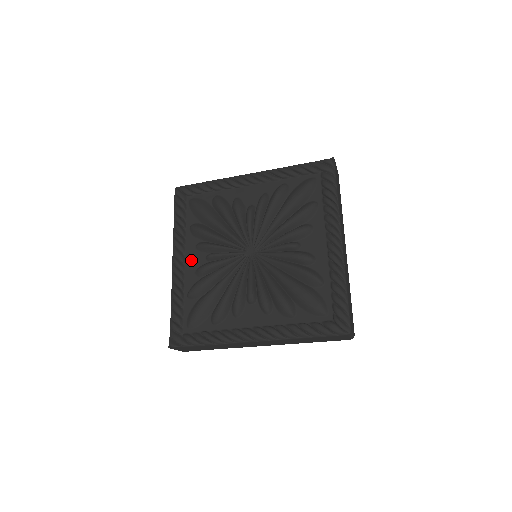
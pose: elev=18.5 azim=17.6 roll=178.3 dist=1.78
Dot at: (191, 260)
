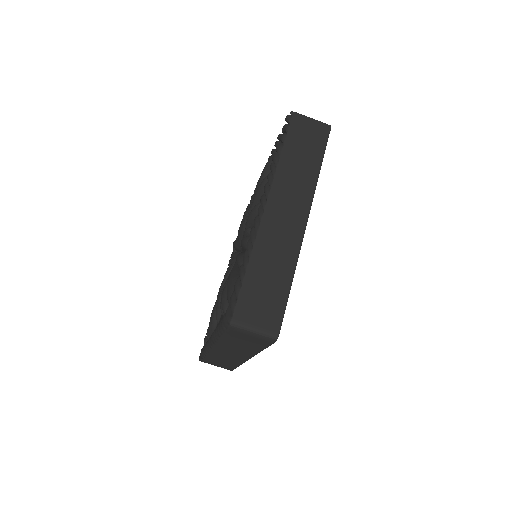
Dot at: occluded
